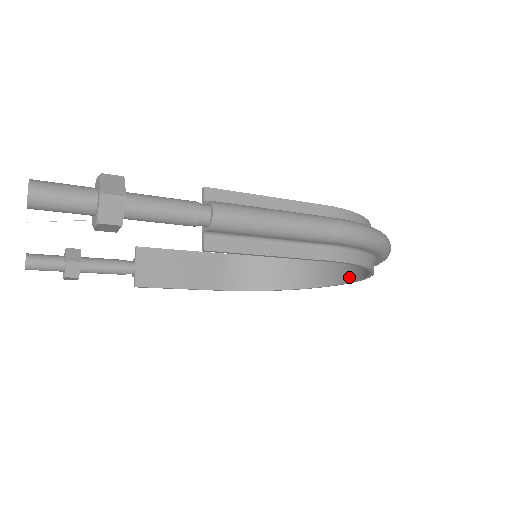
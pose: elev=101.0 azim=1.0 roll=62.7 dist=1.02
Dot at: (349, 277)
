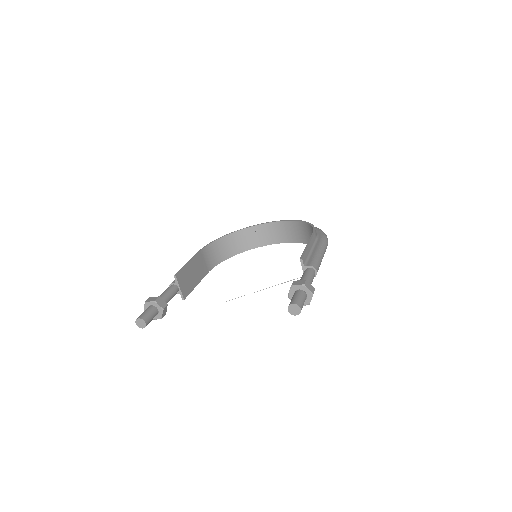
Dot at: (278, 241)
